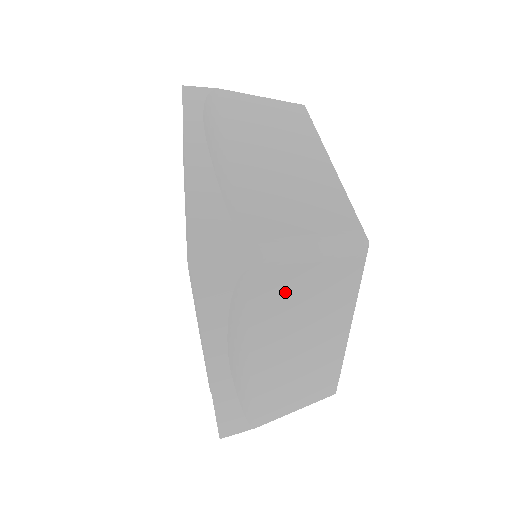
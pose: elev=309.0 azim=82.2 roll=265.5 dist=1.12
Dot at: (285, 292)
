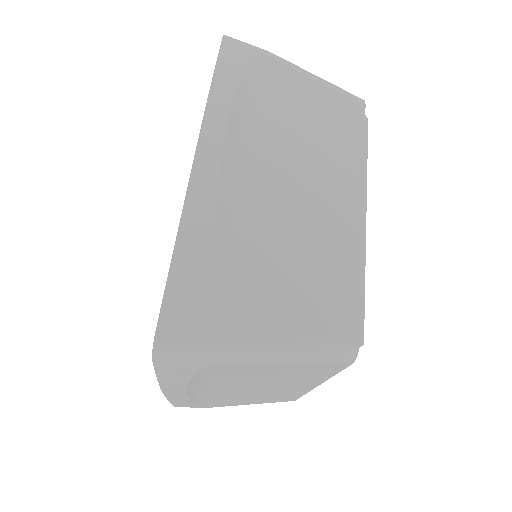
Dot at: occluded
